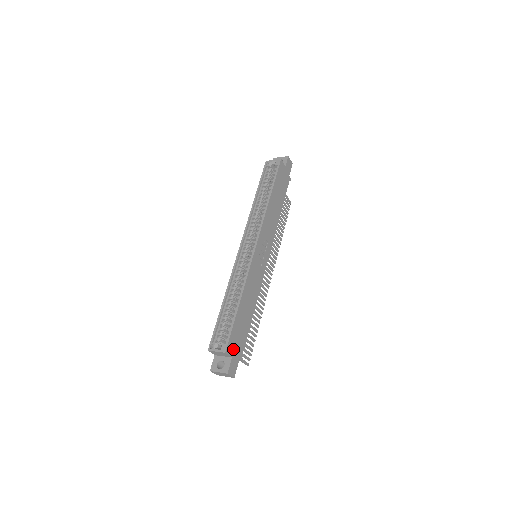
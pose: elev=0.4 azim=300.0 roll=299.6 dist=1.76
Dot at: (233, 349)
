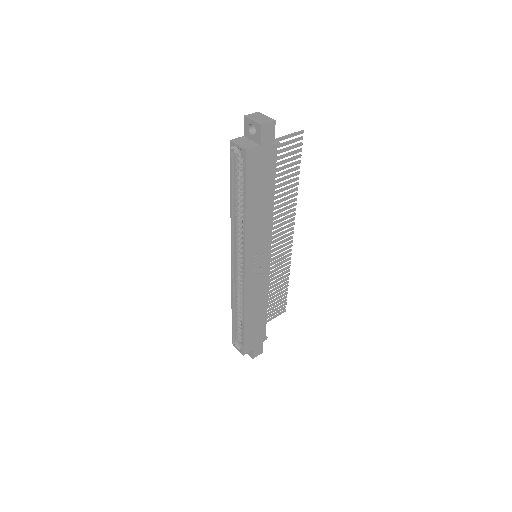
Dot at: (252, 346)
